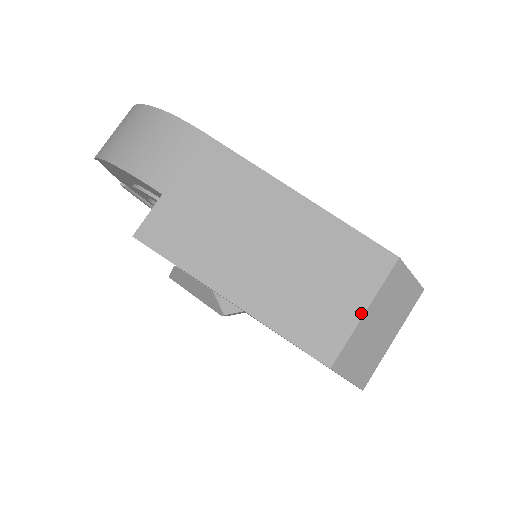
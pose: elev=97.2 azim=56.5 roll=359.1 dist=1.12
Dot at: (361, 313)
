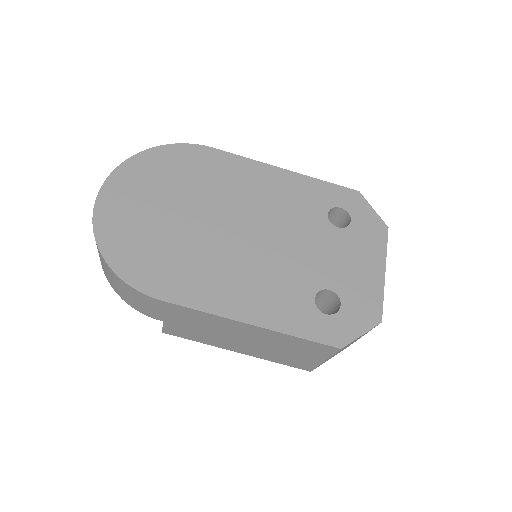
Dot at: (322, 362)
